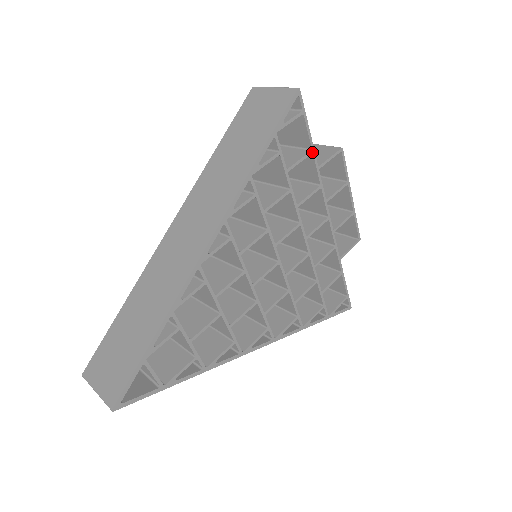
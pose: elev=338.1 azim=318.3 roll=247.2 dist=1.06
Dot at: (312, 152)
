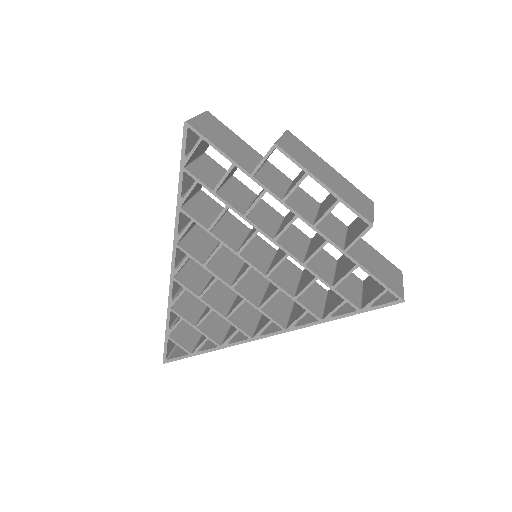
Dot at: (234, 165)
